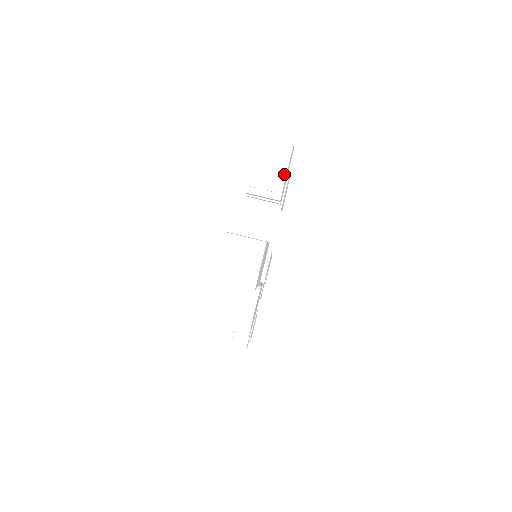
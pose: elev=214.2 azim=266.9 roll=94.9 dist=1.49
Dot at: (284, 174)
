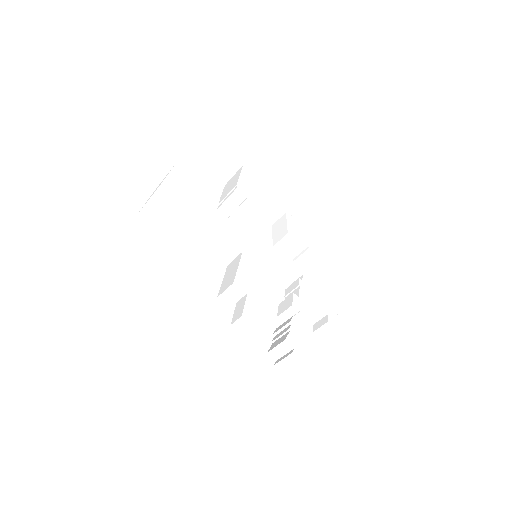
Dot at: (238, 178)
